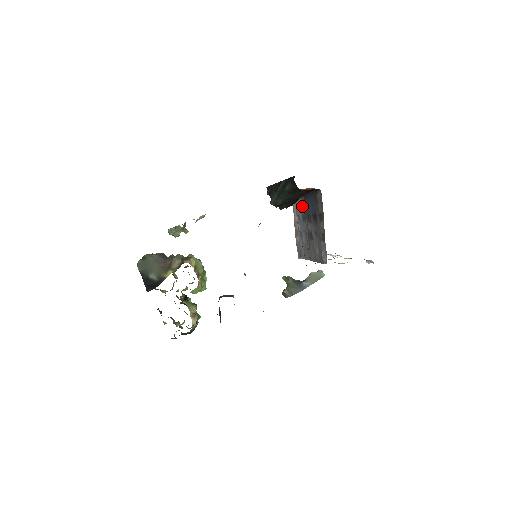
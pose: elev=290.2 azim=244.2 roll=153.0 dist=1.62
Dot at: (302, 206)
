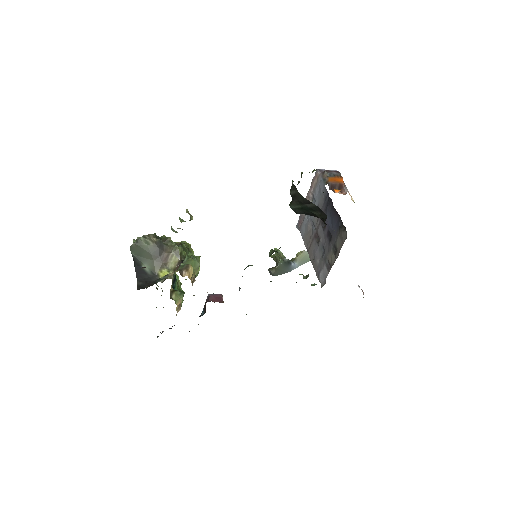
Dot at: (322, 200)
